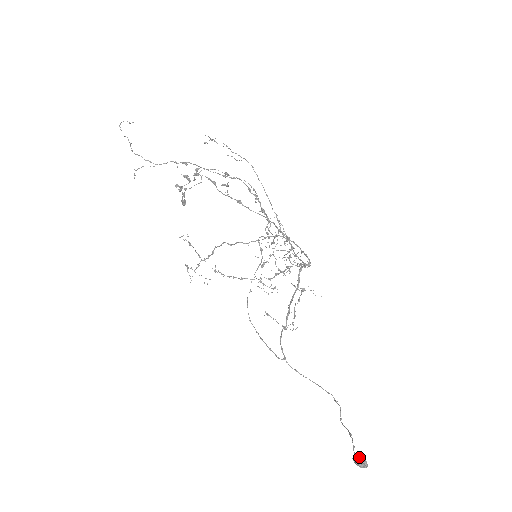
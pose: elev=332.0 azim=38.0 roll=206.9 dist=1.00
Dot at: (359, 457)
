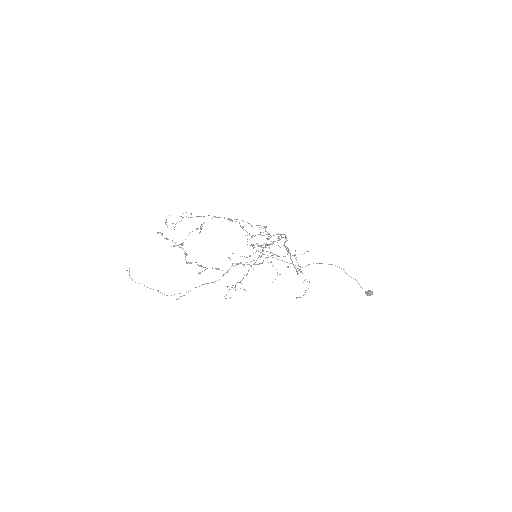
Dot at: (368, 293)
